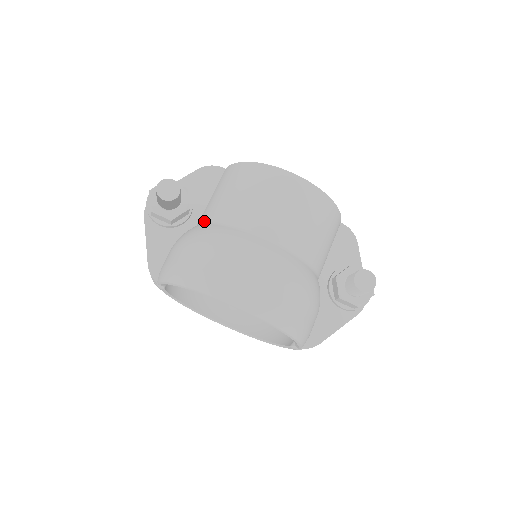
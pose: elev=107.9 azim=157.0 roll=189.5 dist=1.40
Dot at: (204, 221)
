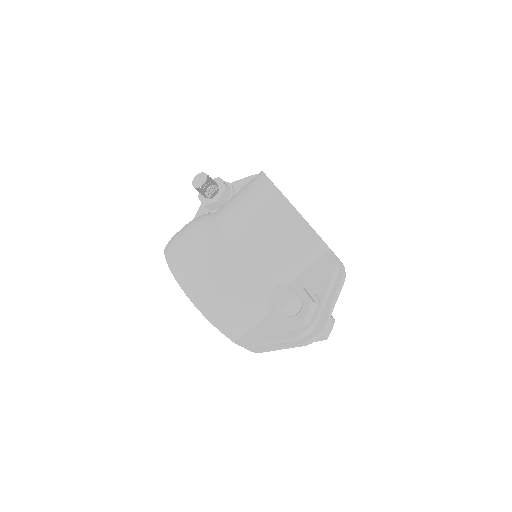
Dot at: occluded
